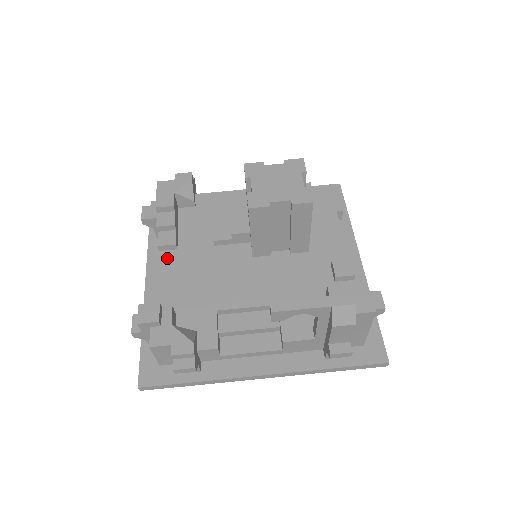
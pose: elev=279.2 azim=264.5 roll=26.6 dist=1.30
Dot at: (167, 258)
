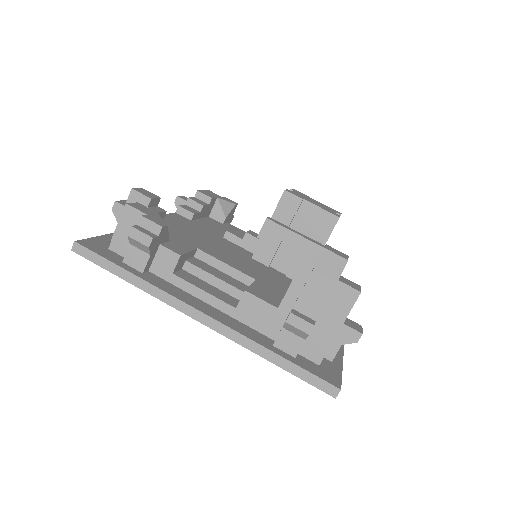
Dot at: (179, 217)
